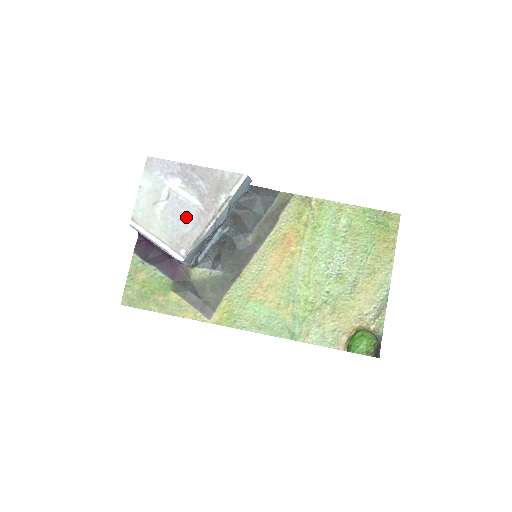
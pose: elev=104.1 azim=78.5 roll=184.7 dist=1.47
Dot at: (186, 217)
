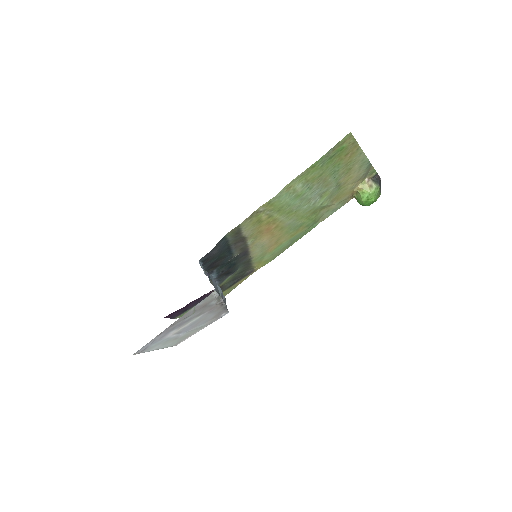
Dot at: (204, 319)
